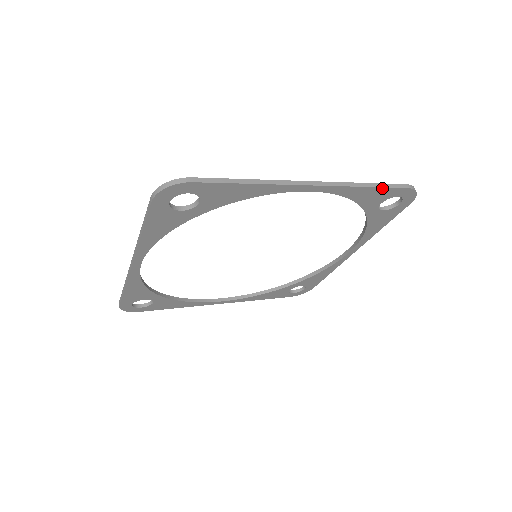
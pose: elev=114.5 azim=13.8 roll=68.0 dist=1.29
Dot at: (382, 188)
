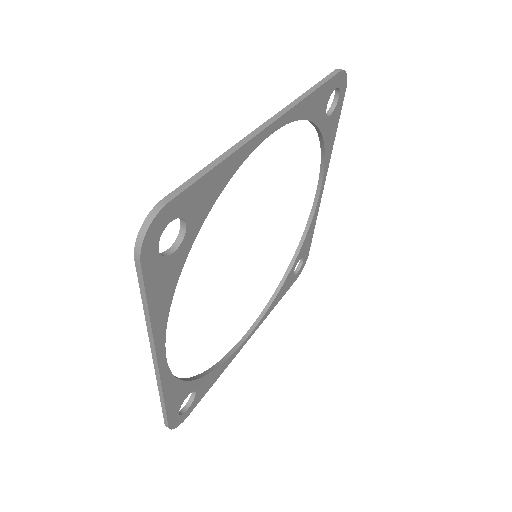
Dot at: (322, 86)
